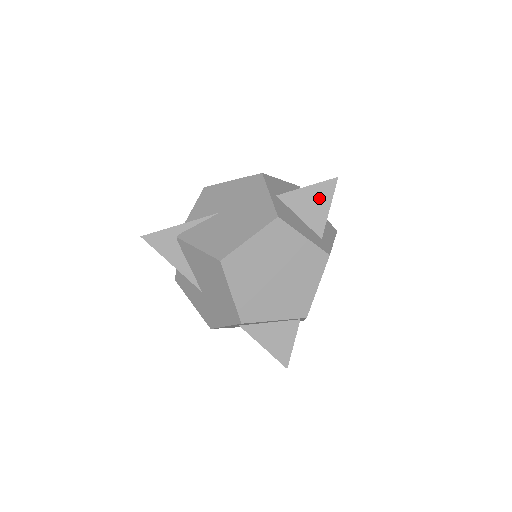
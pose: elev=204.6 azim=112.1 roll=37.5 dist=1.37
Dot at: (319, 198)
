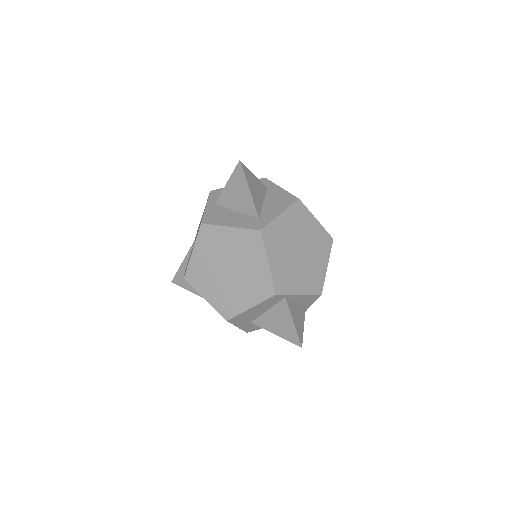
Dot at: (238, 186)
